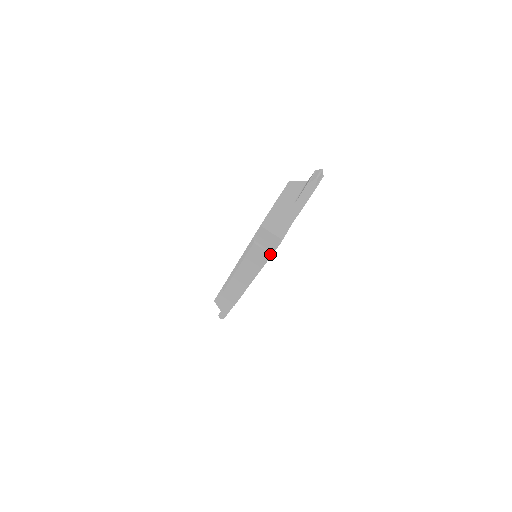
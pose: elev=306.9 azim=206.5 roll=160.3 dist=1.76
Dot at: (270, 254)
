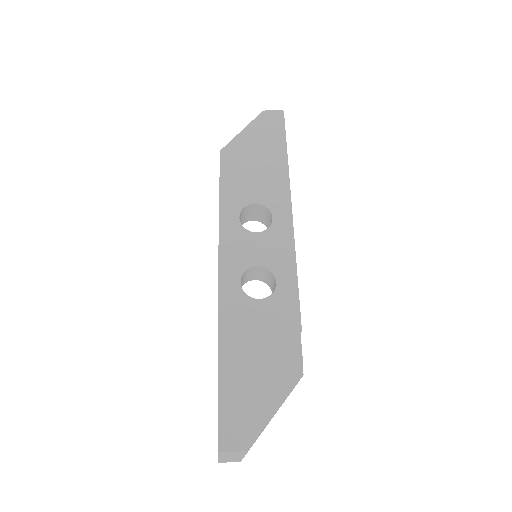
Dot at: (219, 181)
